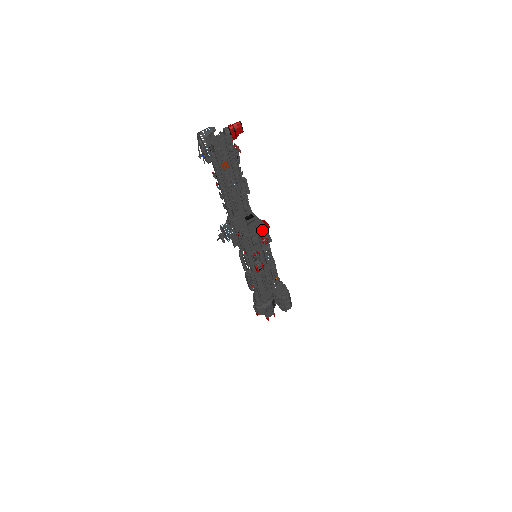
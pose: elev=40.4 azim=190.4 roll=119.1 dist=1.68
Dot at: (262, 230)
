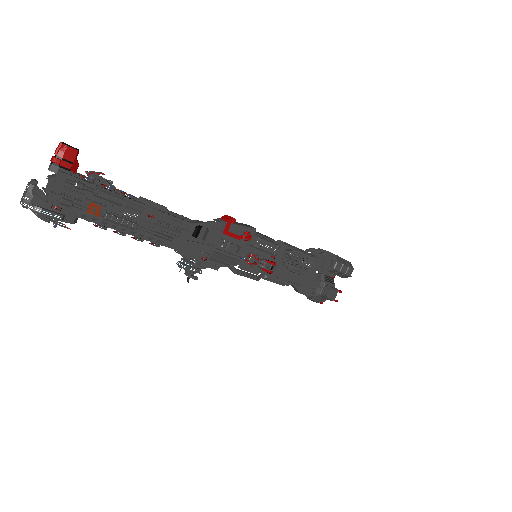
Dot at: (230, 230)
